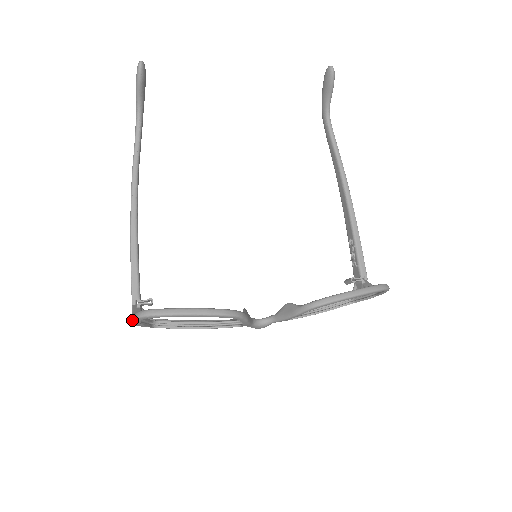
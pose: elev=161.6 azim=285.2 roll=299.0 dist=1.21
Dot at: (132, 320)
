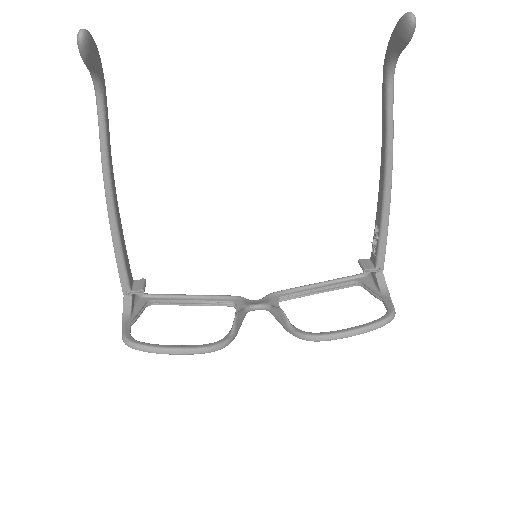
Dot at: (122, 326)
